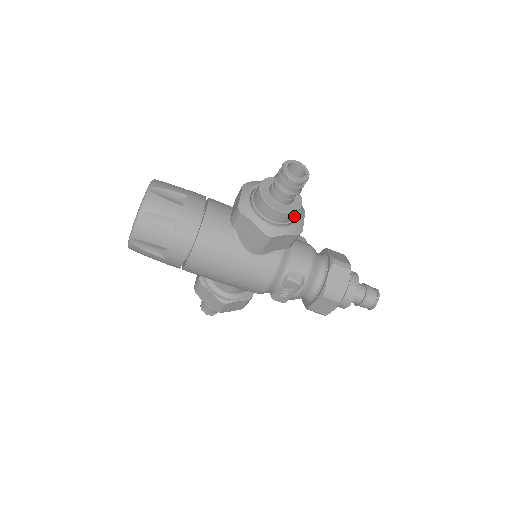
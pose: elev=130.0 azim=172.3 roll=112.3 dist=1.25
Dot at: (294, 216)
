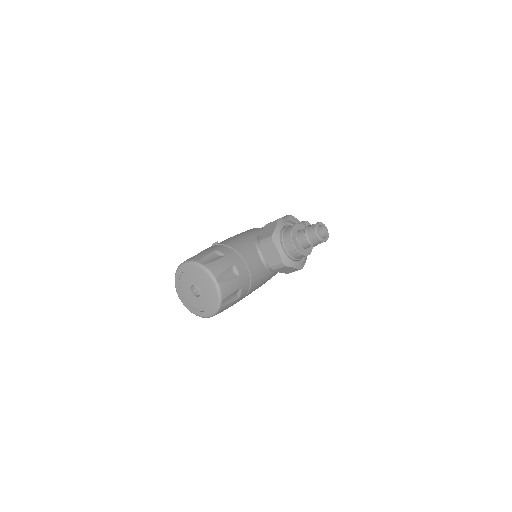
Dot at: occluded
